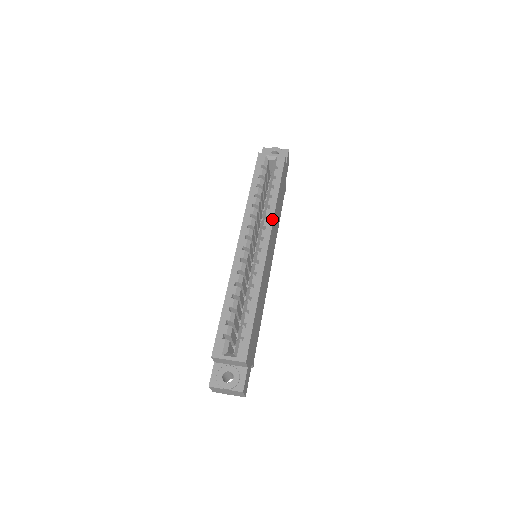
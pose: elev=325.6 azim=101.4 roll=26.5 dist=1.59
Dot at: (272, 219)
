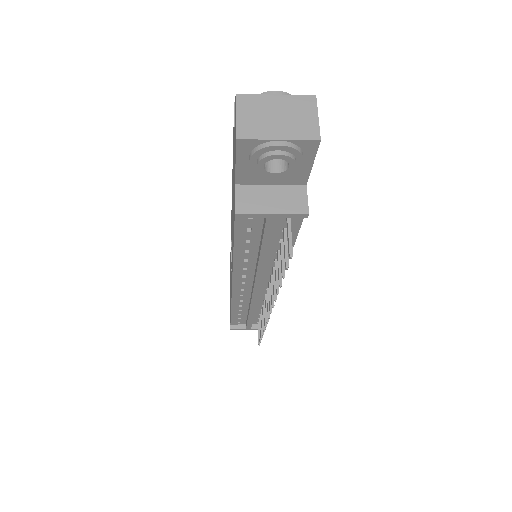
Dot at: occluded
